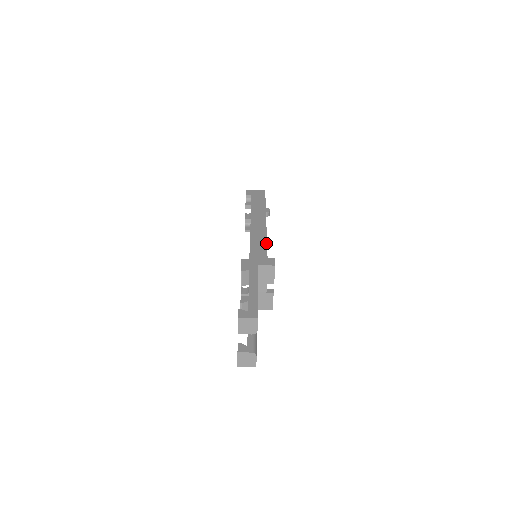
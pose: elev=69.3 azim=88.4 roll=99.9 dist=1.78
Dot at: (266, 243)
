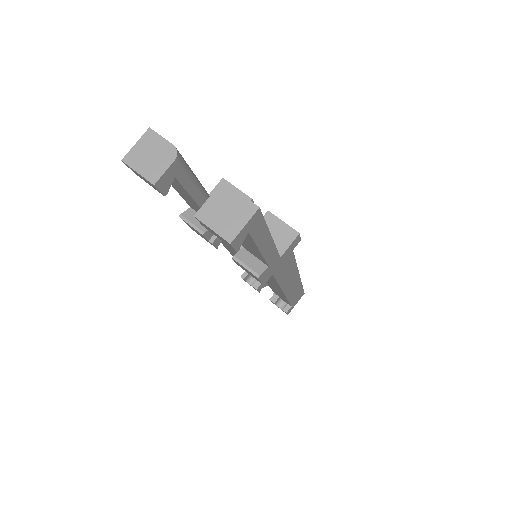
Dot at: occluded
